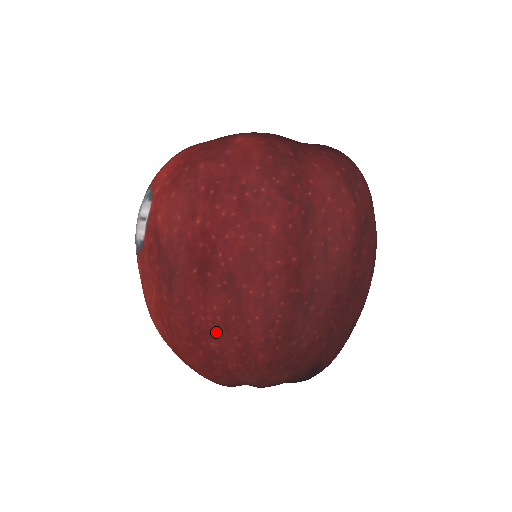
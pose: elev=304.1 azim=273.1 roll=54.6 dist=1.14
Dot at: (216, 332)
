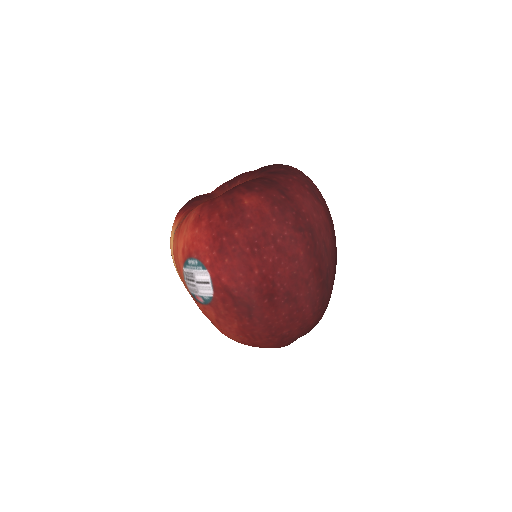
Dot at: (286, 325)
